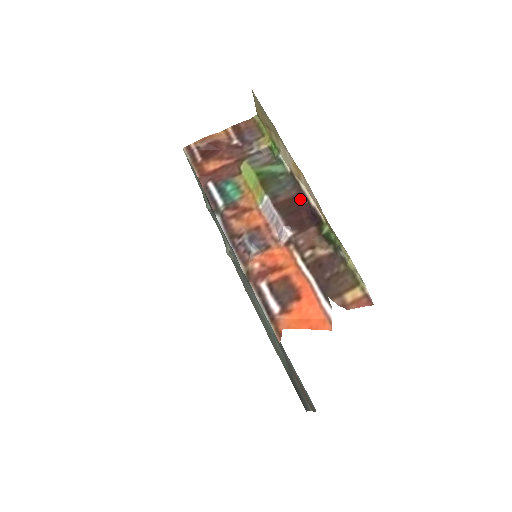
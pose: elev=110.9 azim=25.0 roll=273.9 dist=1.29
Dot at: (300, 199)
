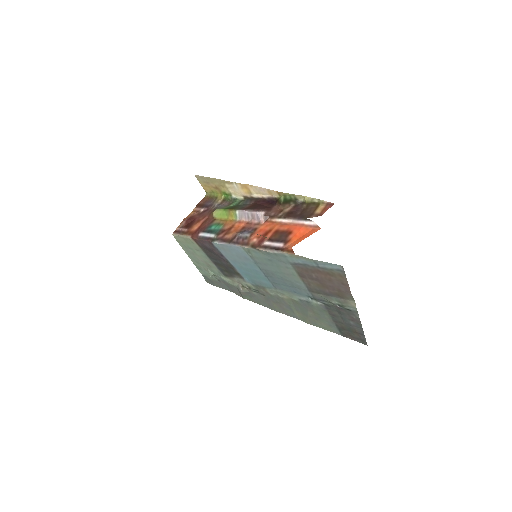
Dot at: (258, 202)
